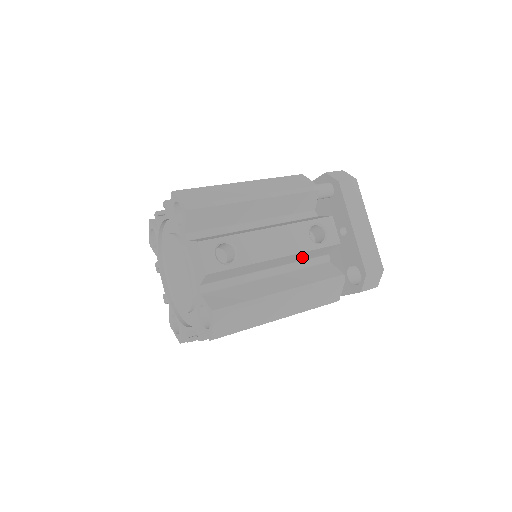
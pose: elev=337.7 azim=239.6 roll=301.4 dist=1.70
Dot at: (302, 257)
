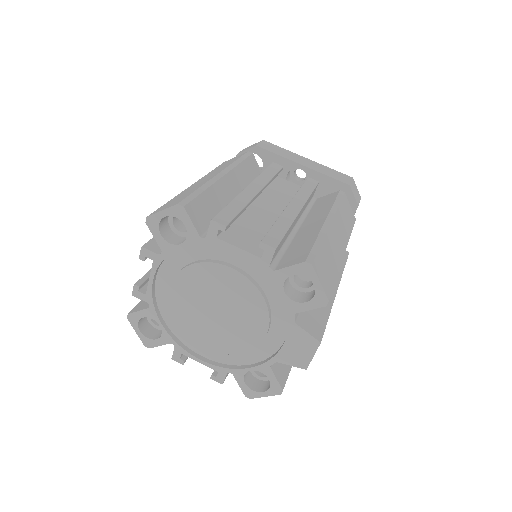
Dot at: occluded
